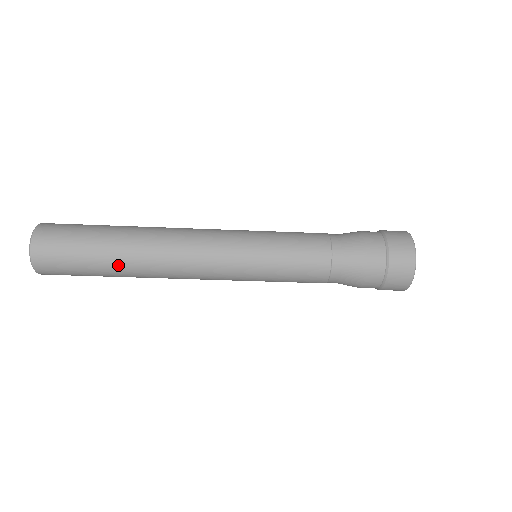
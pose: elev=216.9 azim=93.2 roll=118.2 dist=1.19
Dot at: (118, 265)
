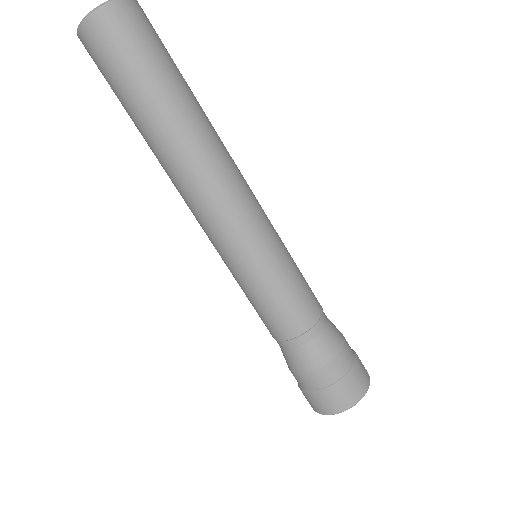
Dot at: (152, 123)
